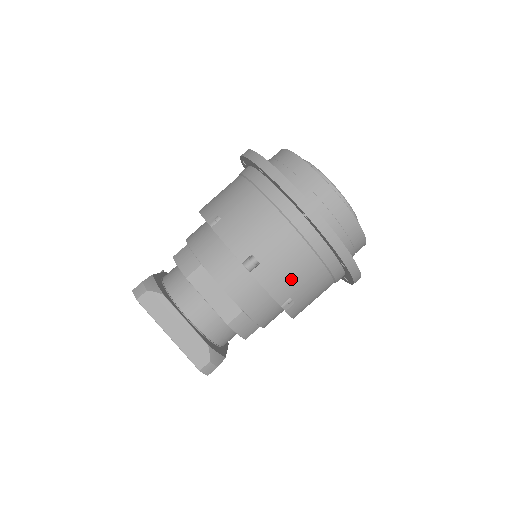
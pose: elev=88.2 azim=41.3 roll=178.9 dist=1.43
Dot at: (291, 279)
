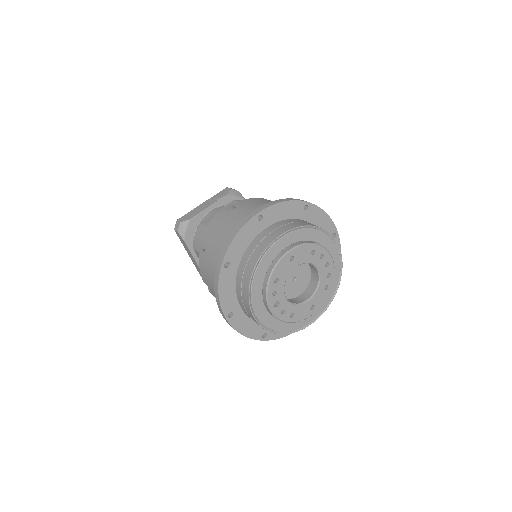
Dot at: occluded
